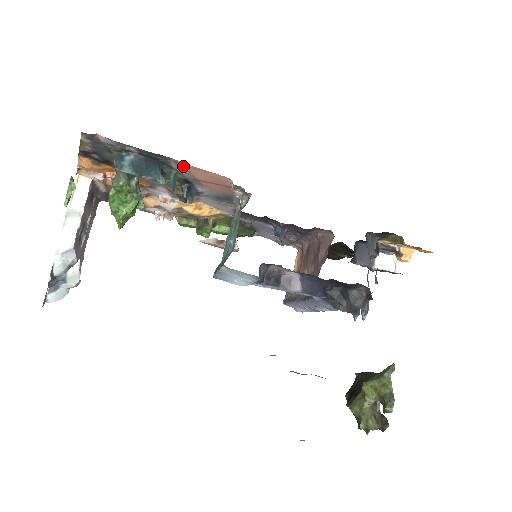
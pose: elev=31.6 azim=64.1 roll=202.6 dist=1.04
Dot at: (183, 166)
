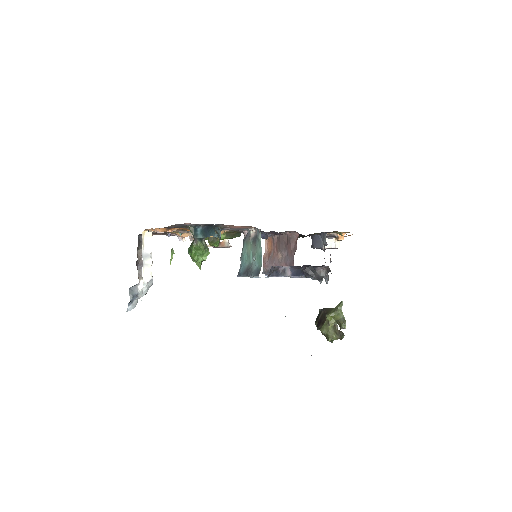
Dot at: (227, 225)
